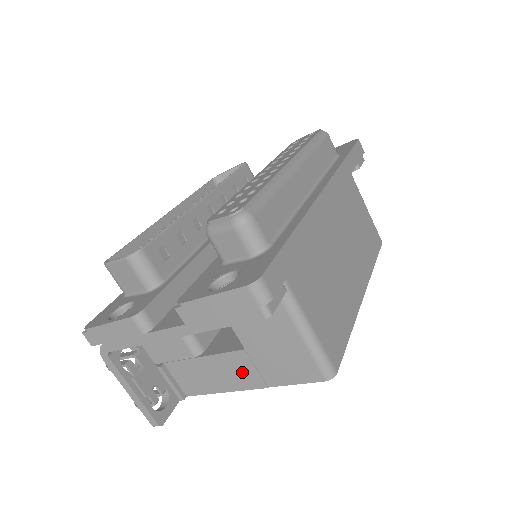
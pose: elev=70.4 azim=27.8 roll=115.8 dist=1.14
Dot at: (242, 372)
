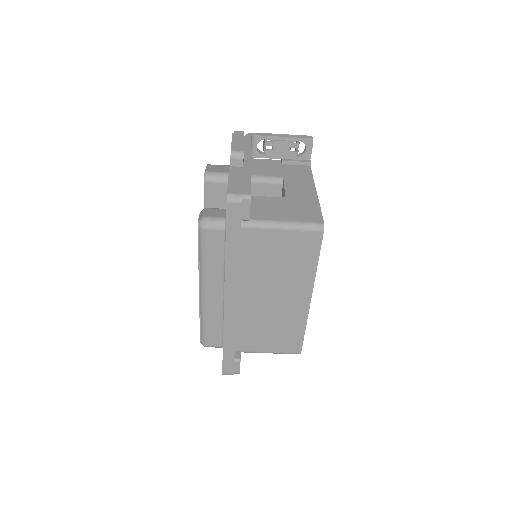
Dot at: occluded
